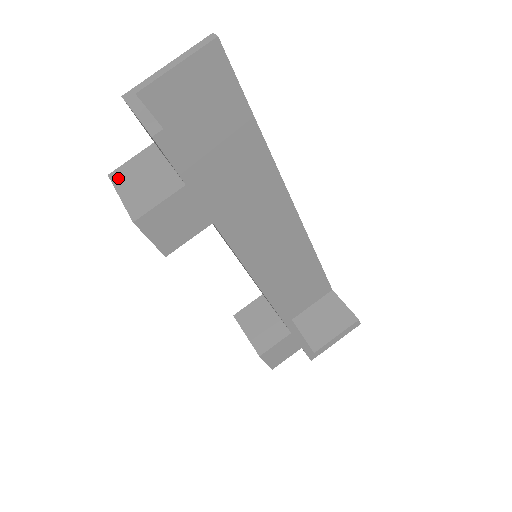
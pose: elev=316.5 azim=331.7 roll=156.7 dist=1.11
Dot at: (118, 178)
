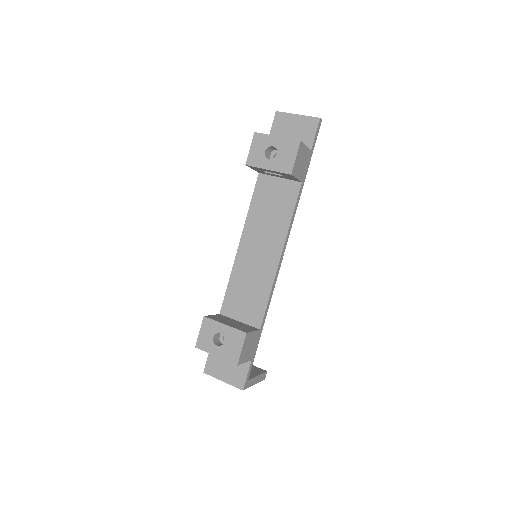
Dot at: (265, 135)
